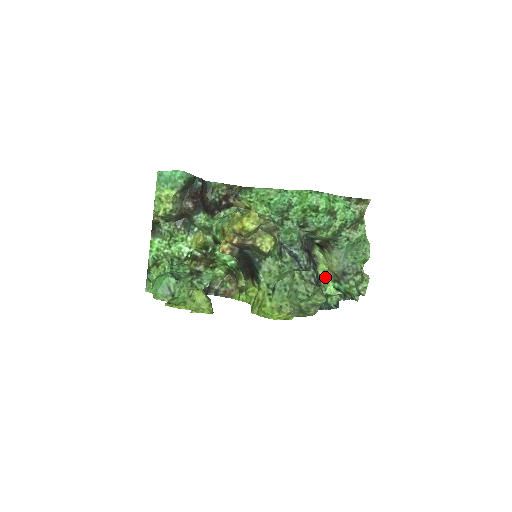
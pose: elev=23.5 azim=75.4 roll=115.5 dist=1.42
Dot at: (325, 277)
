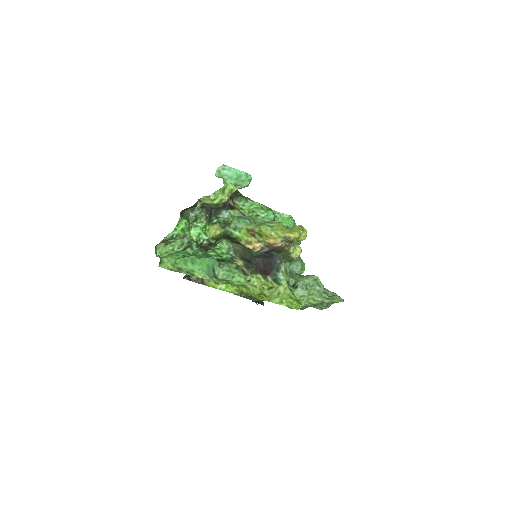
Dot at: occluded
